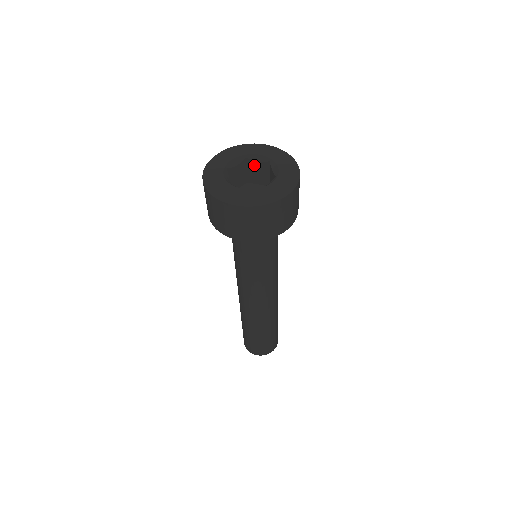
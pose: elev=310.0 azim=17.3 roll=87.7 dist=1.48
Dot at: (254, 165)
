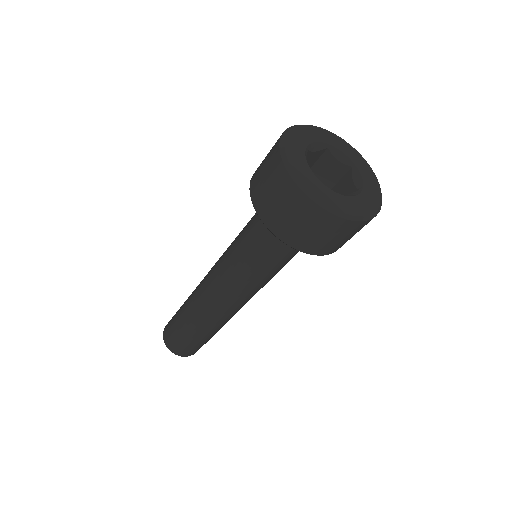
Dot at: (330, 161)
